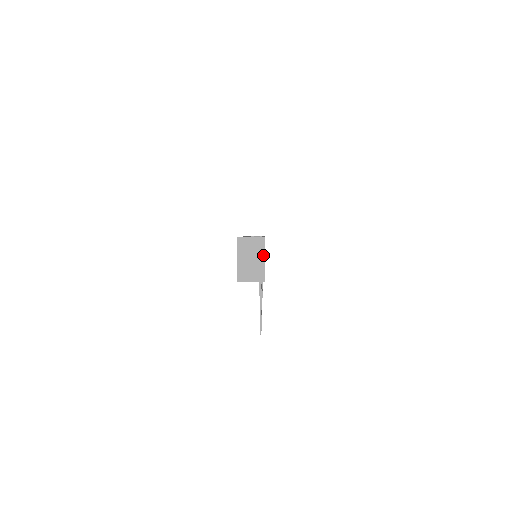
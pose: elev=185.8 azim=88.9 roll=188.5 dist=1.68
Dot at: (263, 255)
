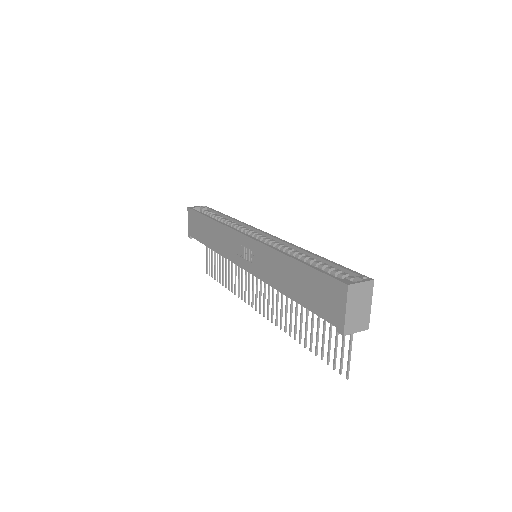
Dot at: (371, 300)
